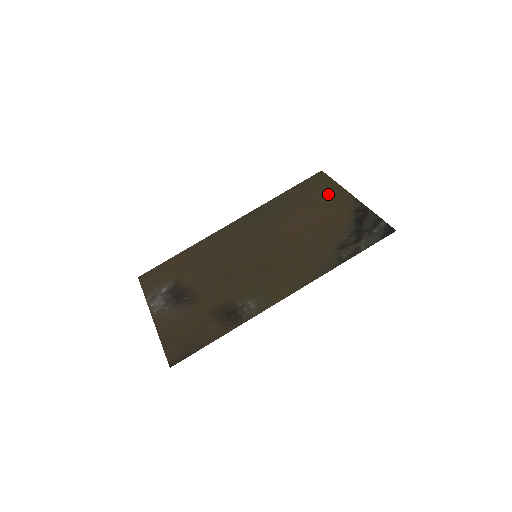
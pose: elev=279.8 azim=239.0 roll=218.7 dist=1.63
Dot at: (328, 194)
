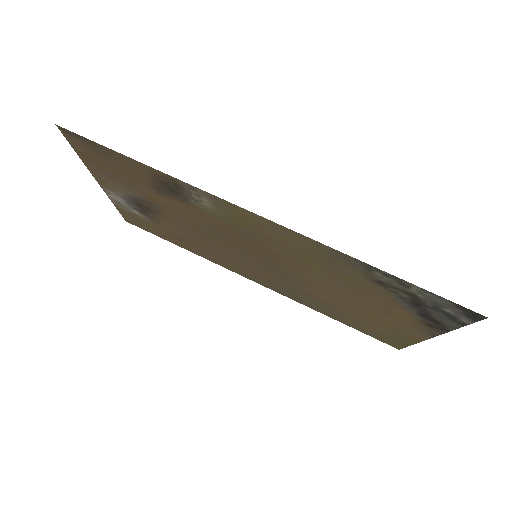
Dot at: (394, 331)
